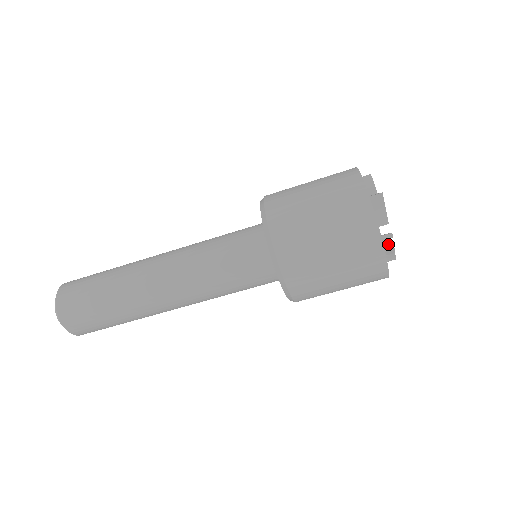
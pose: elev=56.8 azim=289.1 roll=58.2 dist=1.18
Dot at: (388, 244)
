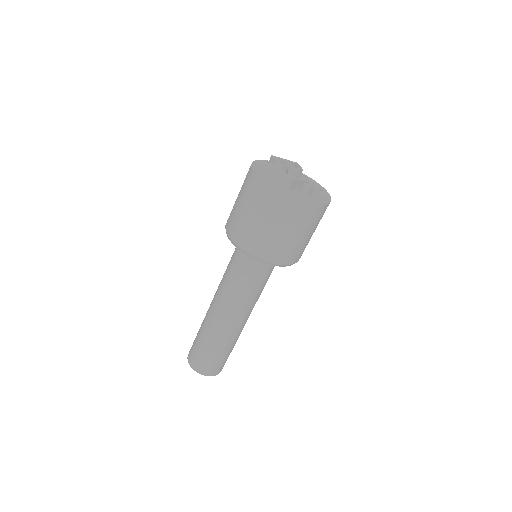
Dot at: occluded
